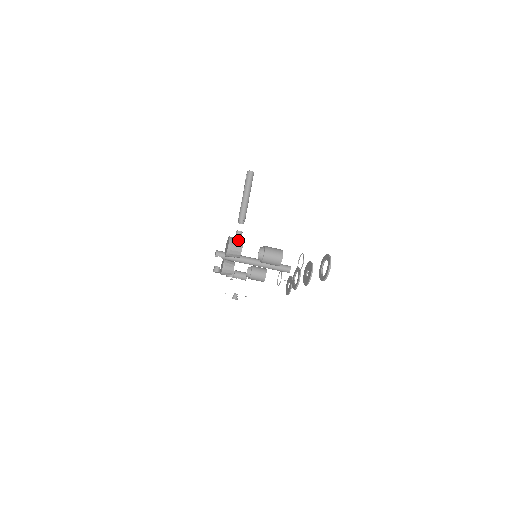
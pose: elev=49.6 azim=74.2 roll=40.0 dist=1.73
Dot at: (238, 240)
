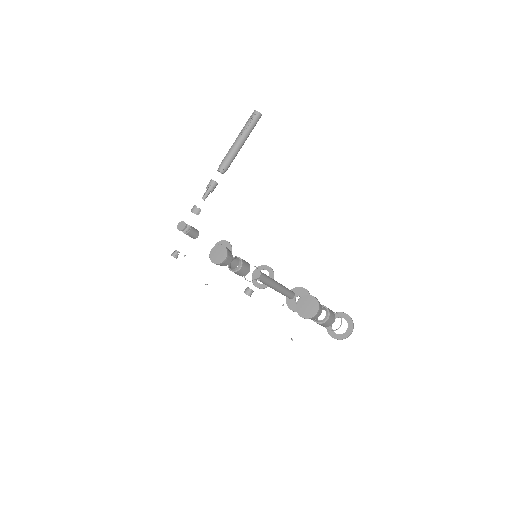
Dot at: (321, 305)
